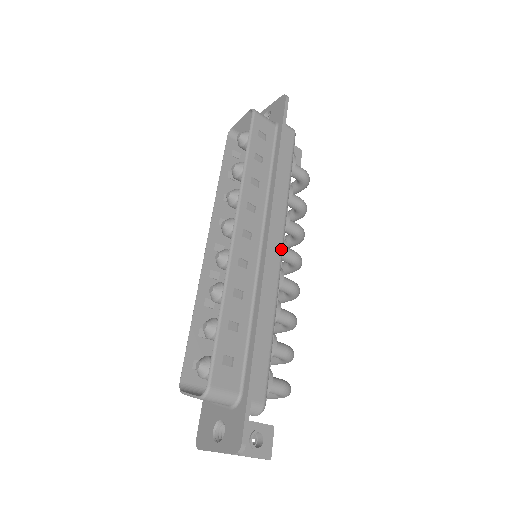
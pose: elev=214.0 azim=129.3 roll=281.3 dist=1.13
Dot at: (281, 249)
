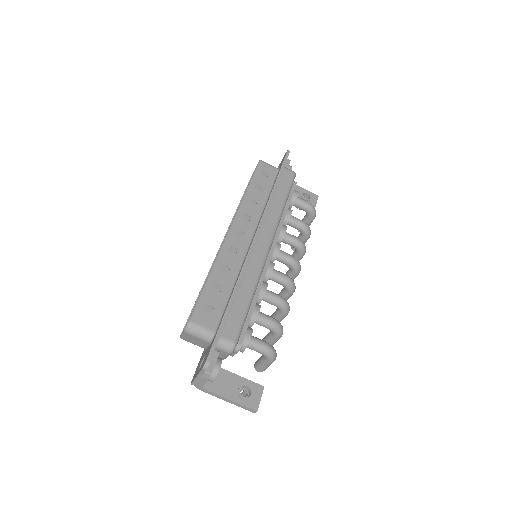
Dot at: (268, 244)
